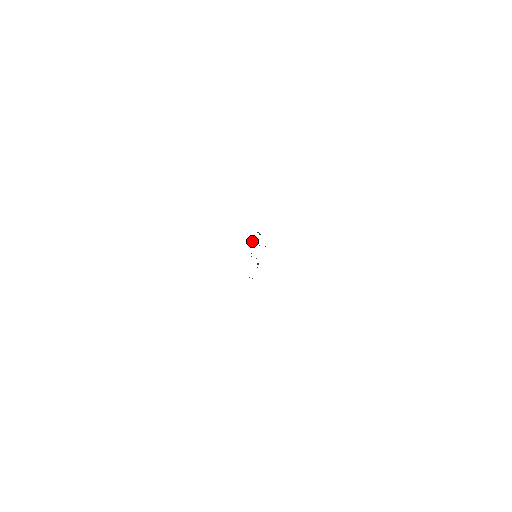
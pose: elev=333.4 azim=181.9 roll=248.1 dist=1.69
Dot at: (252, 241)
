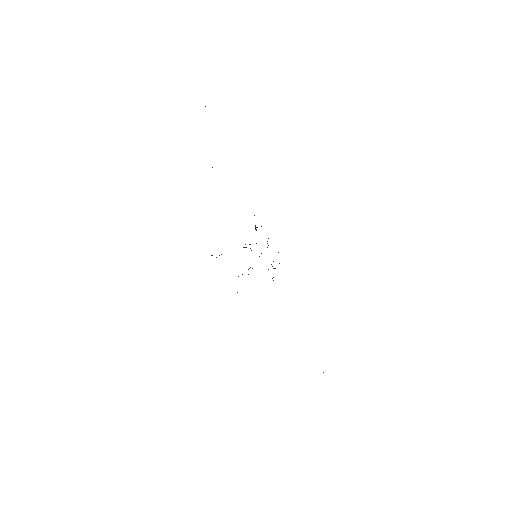
Dot at: occluded
